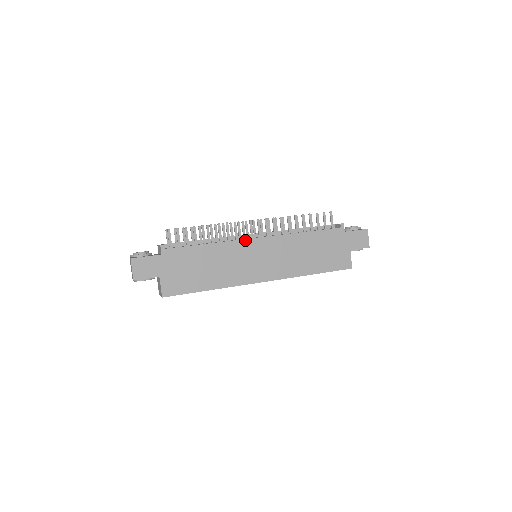
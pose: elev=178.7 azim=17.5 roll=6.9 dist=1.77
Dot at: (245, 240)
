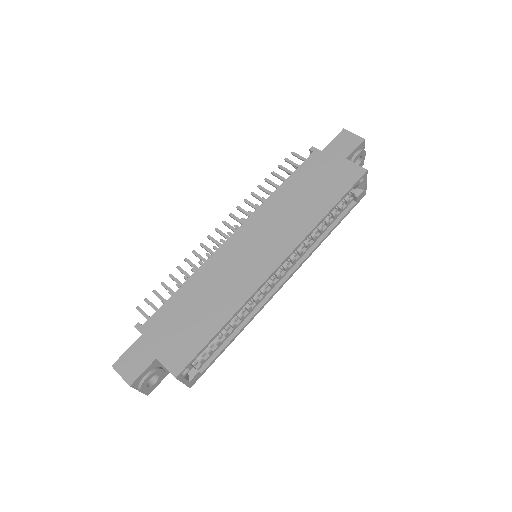
Dot at: (221, 247)
